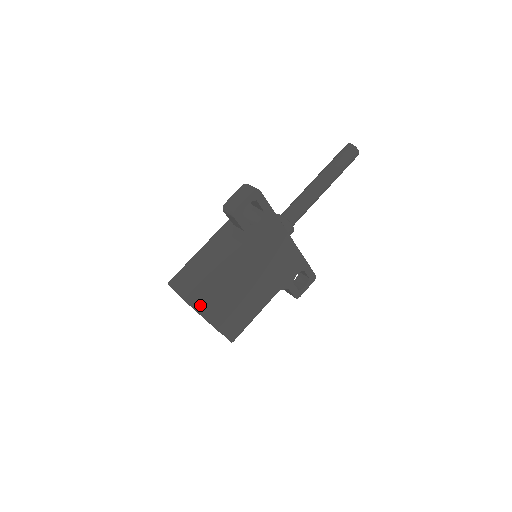
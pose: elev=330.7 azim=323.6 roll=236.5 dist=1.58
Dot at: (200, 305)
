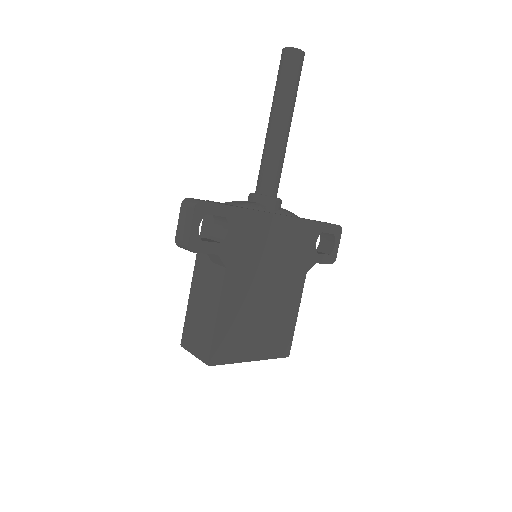
Dot at: (224, 356)
